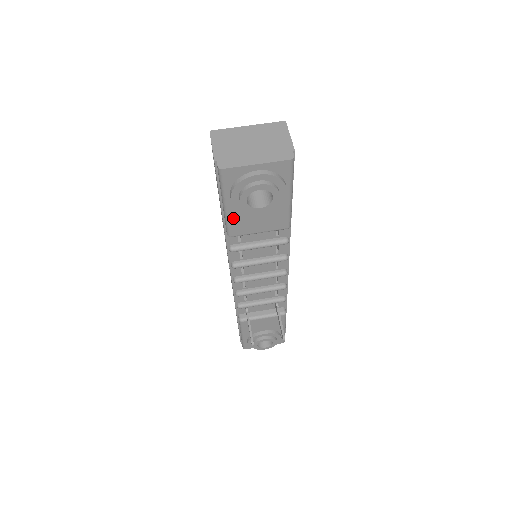
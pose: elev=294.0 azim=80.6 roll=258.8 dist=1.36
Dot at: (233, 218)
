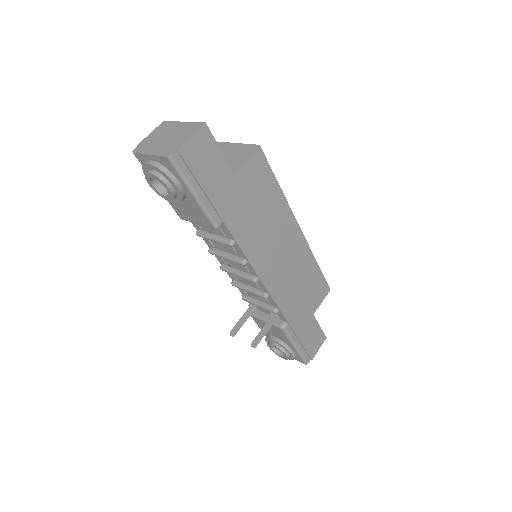
Dot at: (170, 201)
